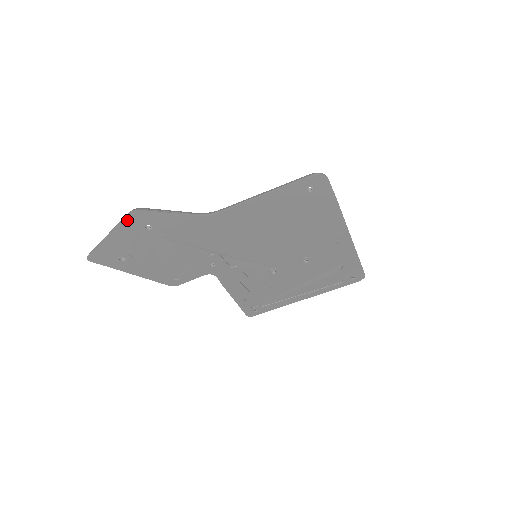
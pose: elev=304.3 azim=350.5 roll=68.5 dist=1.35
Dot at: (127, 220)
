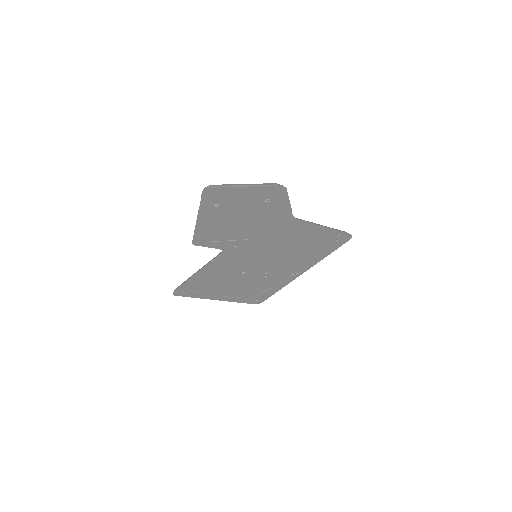
Dot at: (271, 188)
